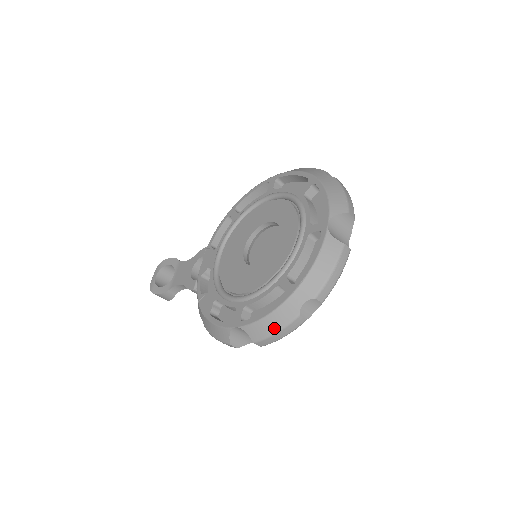
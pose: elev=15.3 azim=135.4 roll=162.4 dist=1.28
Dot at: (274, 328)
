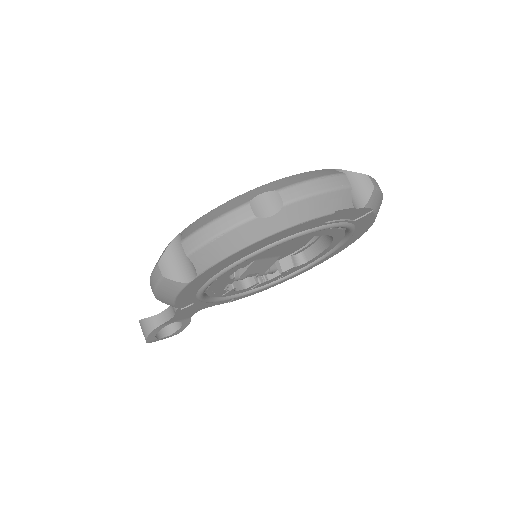
Dot at: (213, 217)
